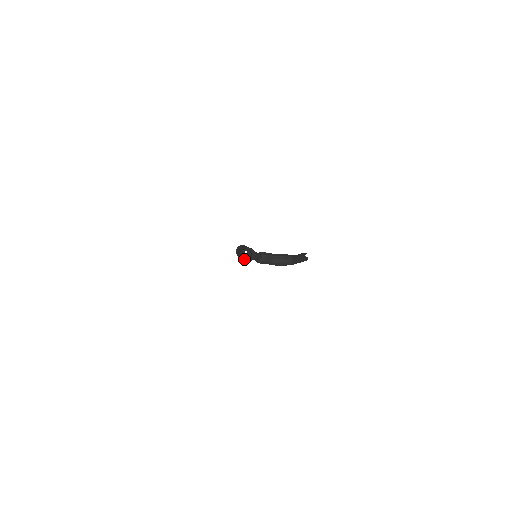
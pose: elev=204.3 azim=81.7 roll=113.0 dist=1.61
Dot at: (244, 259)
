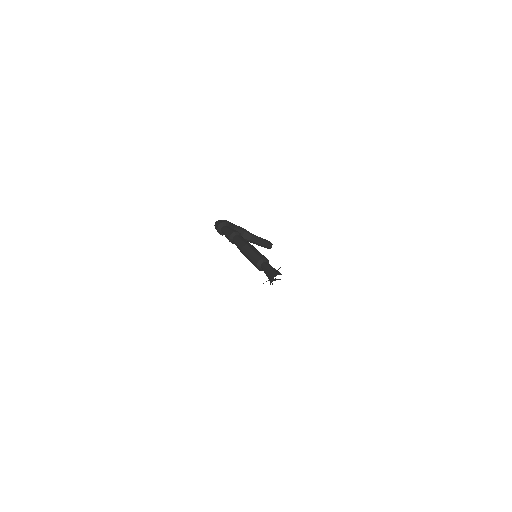
Dot at: (258, 268)
